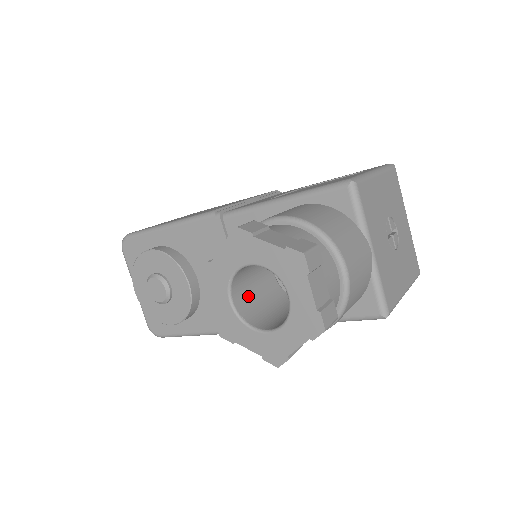
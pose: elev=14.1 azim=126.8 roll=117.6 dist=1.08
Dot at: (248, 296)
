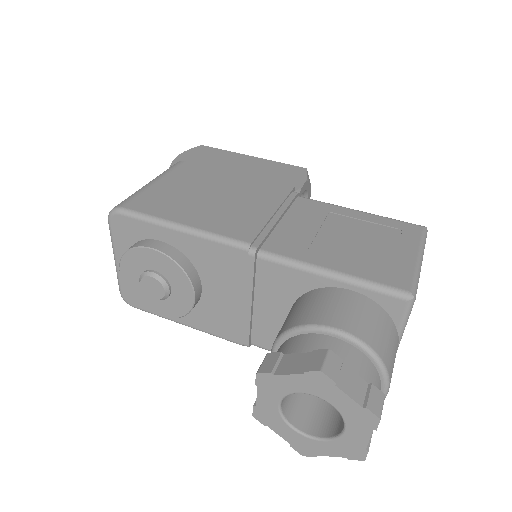
Dot at: occluded
